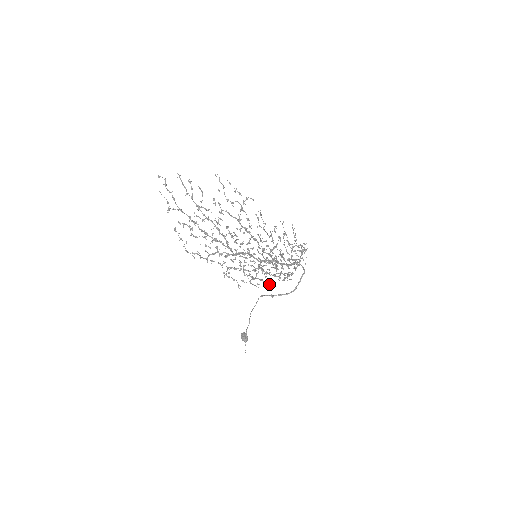
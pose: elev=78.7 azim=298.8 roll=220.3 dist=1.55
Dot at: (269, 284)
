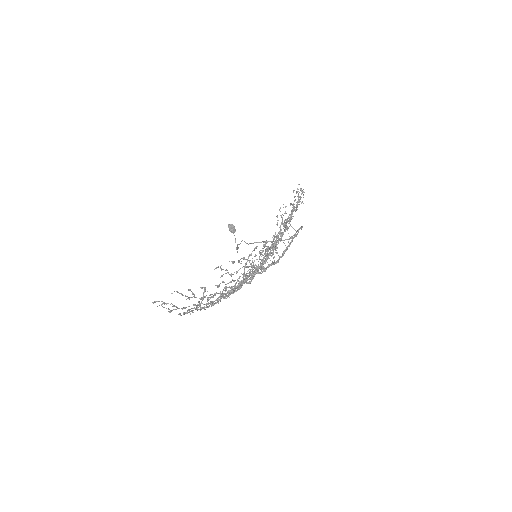
Dot at: (265, 244)
